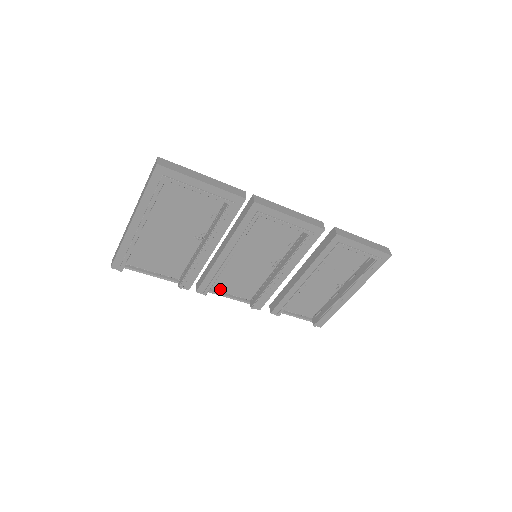
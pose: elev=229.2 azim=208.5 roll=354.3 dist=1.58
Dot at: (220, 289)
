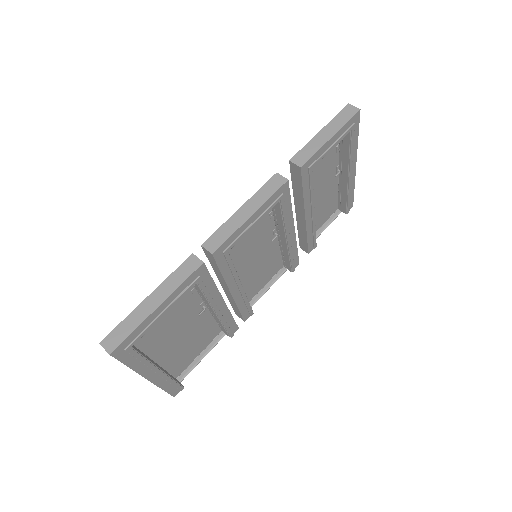
Dot at: (255, 293)
